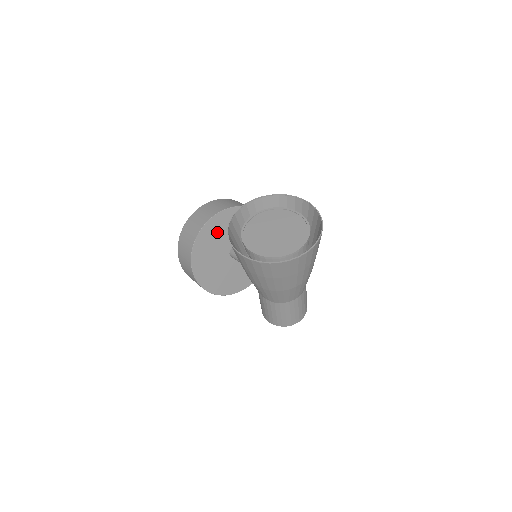
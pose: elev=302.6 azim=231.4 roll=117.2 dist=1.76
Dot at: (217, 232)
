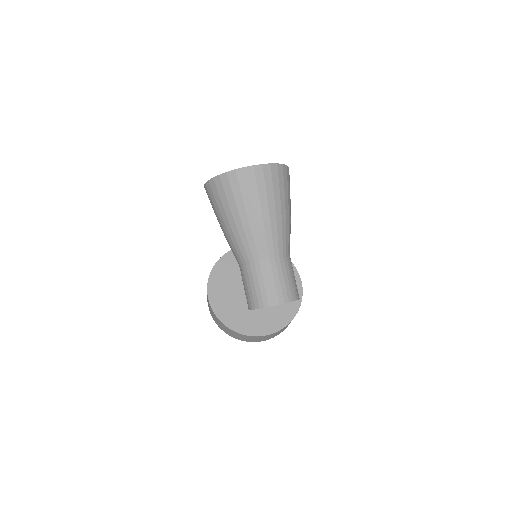
Dot at: occluded
